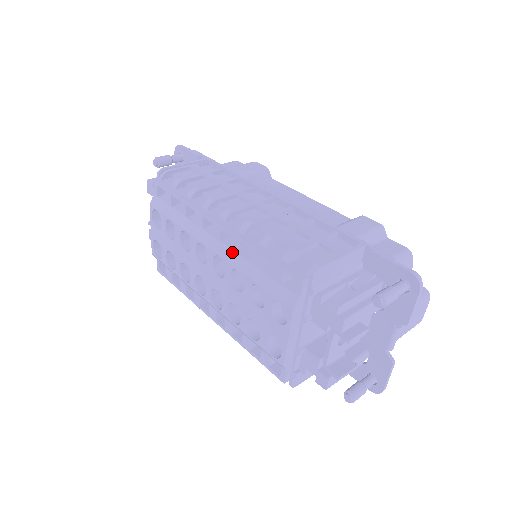
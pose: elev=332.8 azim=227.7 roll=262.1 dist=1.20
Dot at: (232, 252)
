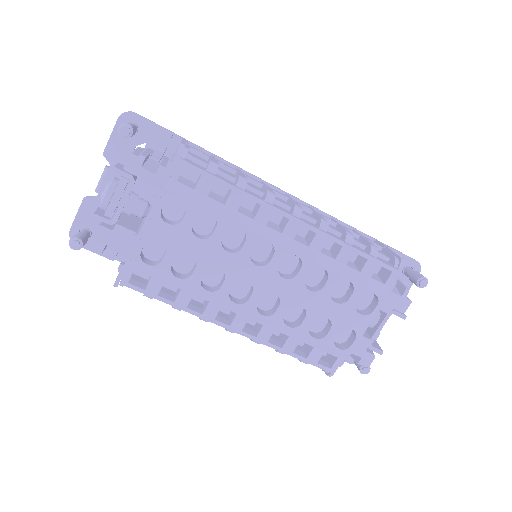
Dot at: (312, 250)
